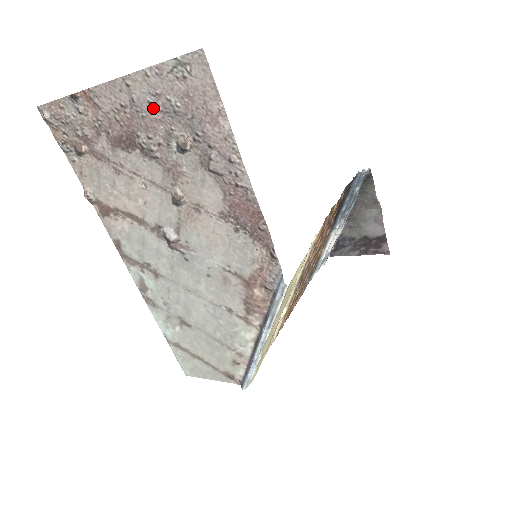
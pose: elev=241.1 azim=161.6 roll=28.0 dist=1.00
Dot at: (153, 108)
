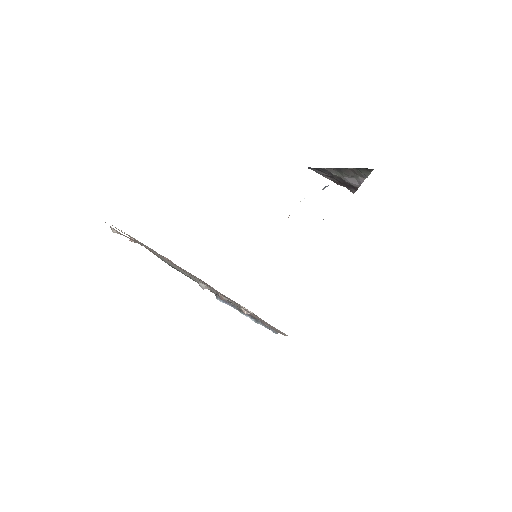
Dot at: (230, 300)
